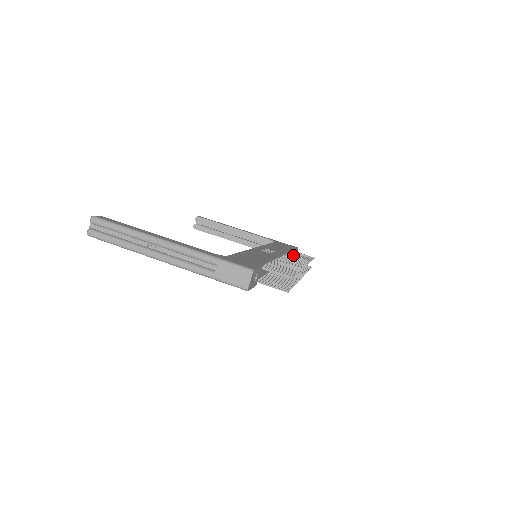
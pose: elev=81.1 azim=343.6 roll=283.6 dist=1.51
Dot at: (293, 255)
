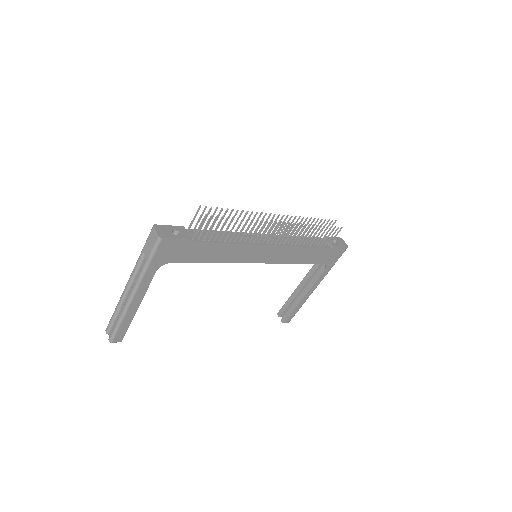
Dot at: occluded
